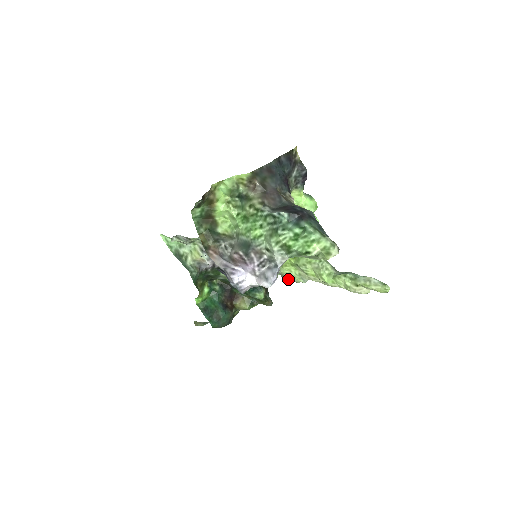
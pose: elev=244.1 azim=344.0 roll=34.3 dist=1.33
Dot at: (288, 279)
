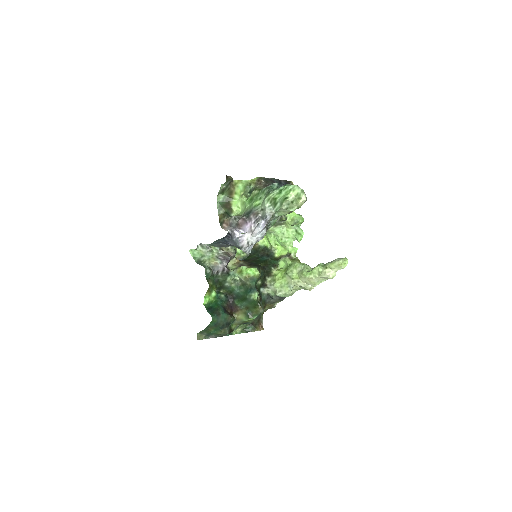
Dot at: (279, 292)
